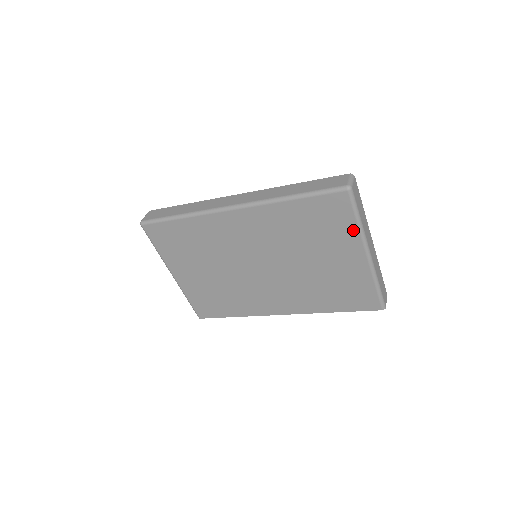
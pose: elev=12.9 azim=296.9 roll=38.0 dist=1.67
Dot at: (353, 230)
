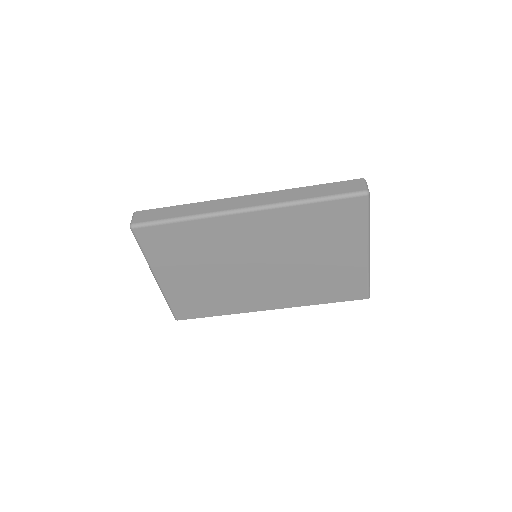
Dot at: (361, 230)
